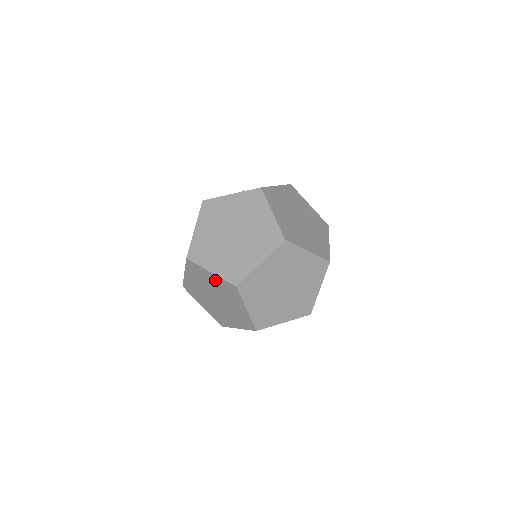
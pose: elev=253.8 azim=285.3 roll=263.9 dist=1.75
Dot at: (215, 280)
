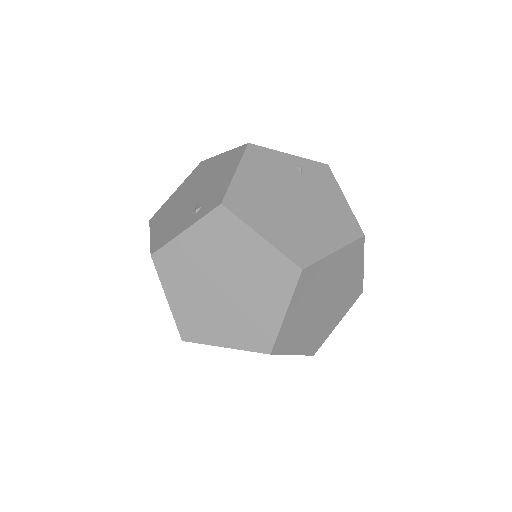
Dot at: occluded
